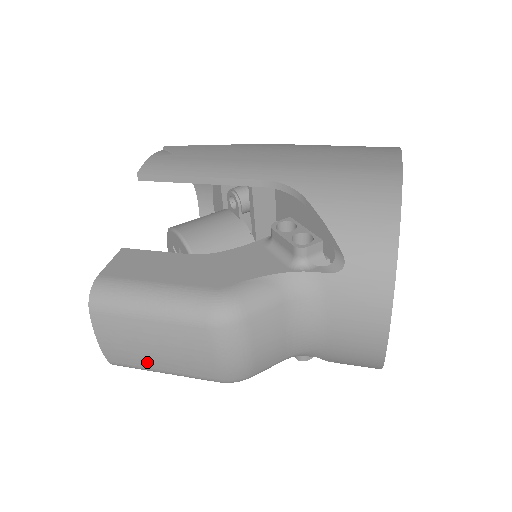
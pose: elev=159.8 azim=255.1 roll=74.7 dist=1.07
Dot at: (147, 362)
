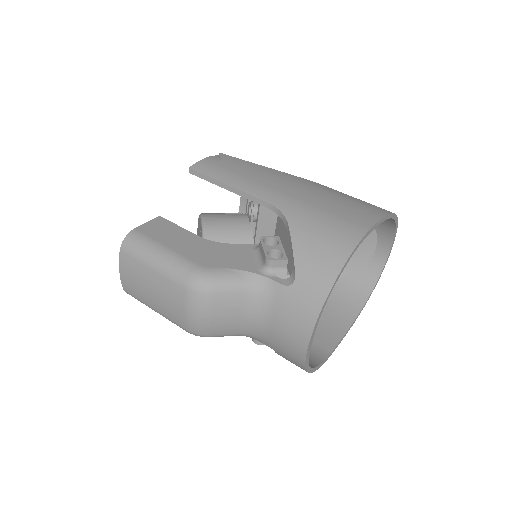
Dot at: (145, 298)
